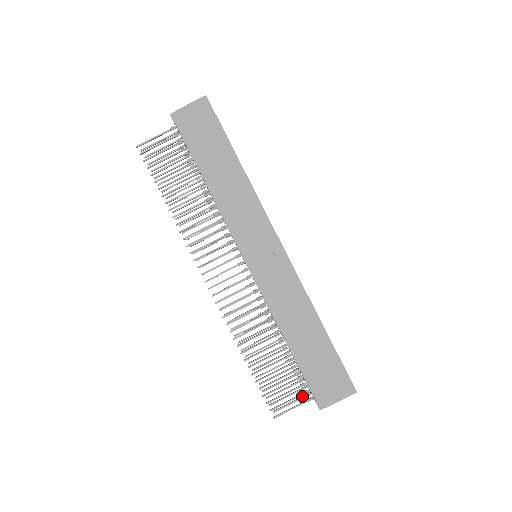
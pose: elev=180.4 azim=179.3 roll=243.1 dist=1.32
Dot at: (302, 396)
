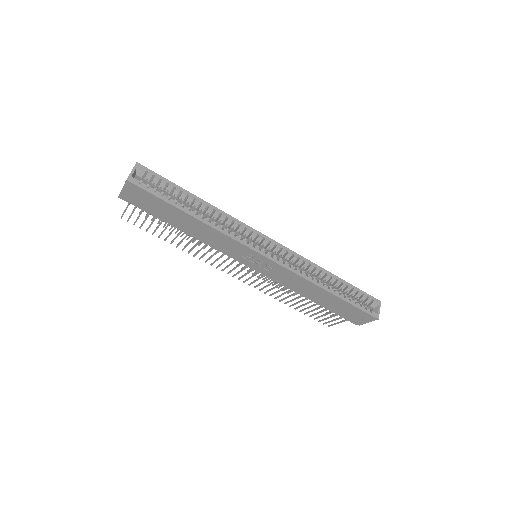
Dot at: occluded
